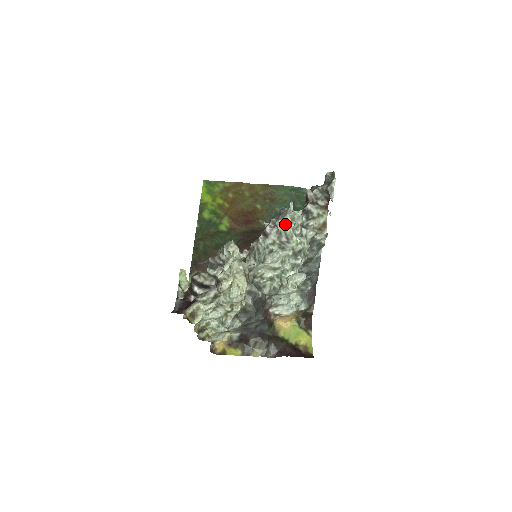
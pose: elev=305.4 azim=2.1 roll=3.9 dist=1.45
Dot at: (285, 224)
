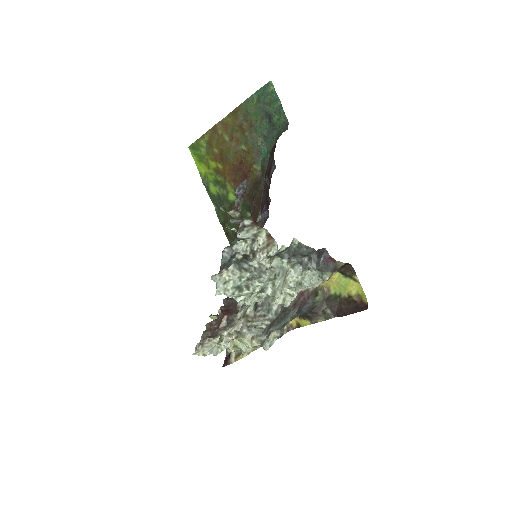
Dot at: (225, 293)
